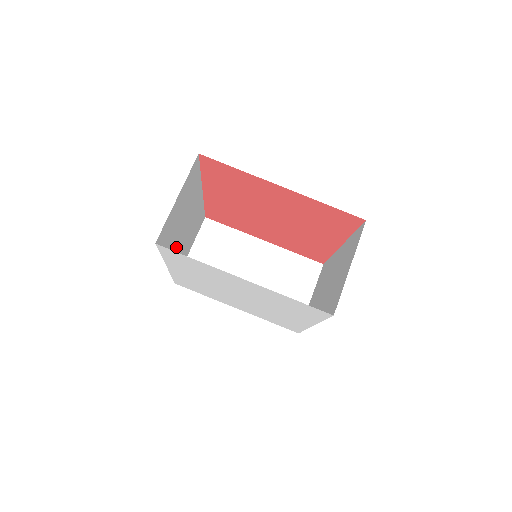
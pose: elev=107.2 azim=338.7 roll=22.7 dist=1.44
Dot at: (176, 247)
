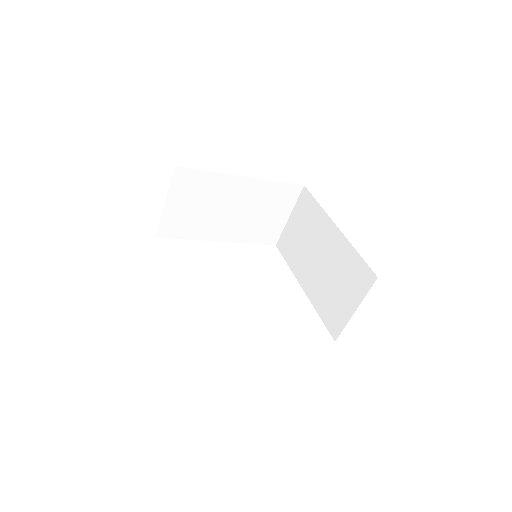
Dot at: occluded
